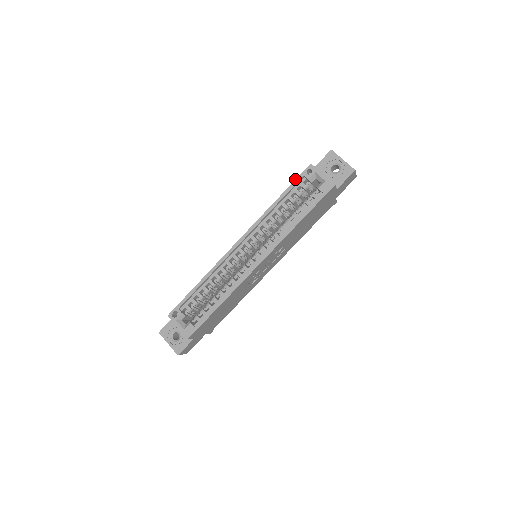
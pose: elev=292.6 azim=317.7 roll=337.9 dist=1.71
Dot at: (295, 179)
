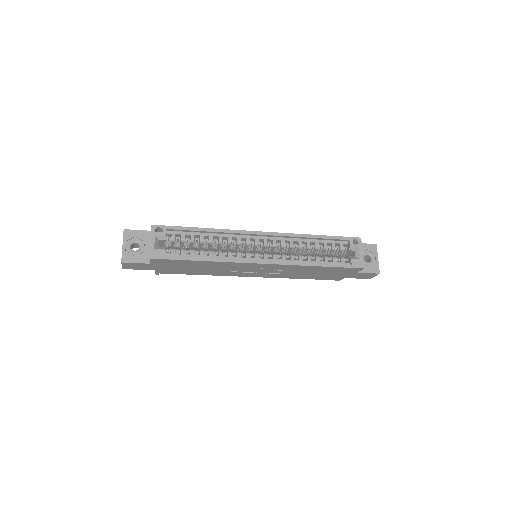
Dot at: (342, 236)
